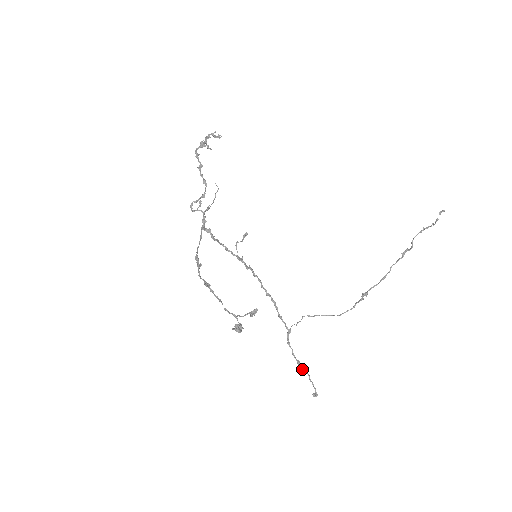
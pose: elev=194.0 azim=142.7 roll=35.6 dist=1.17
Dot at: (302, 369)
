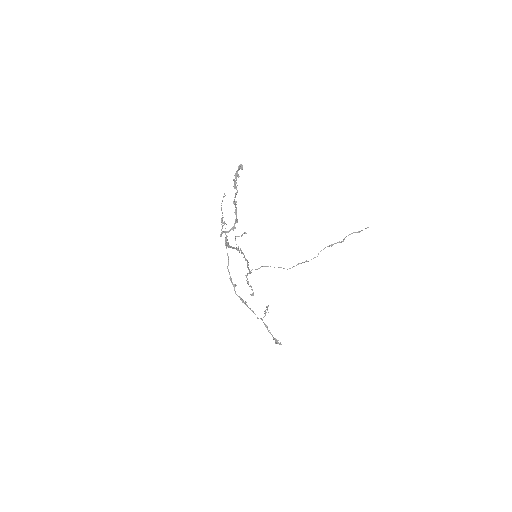
Dot at: occluded
